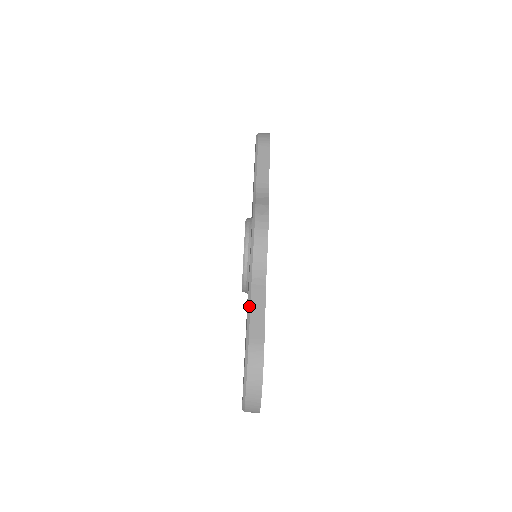
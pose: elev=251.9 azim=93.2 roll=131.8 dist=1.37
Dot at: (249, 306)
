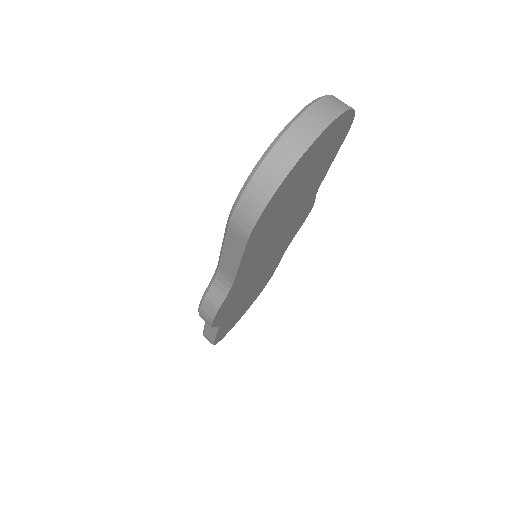
Dot at: occluded
